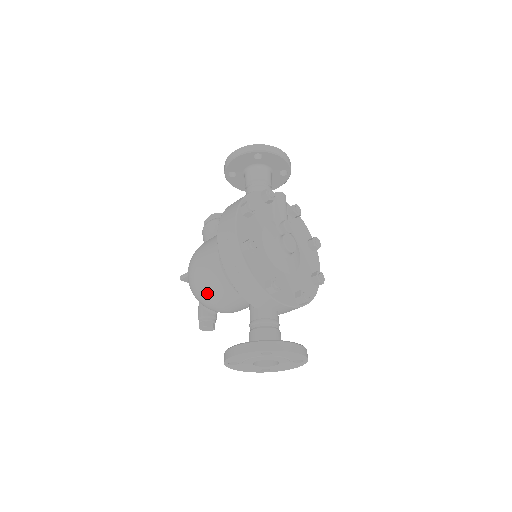
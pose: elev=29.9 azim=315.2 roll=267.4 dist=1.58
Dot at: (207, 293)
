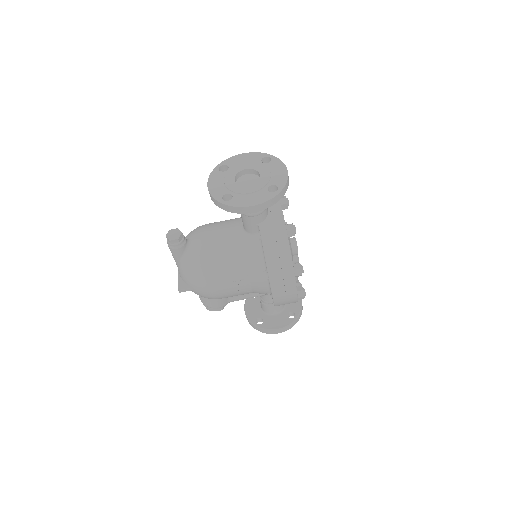
Dot at: (210, 223)
